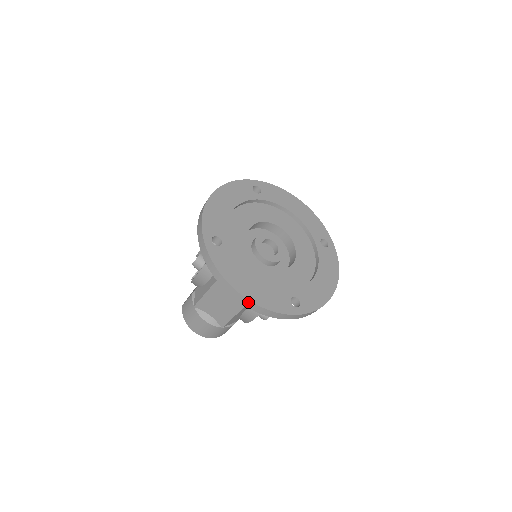
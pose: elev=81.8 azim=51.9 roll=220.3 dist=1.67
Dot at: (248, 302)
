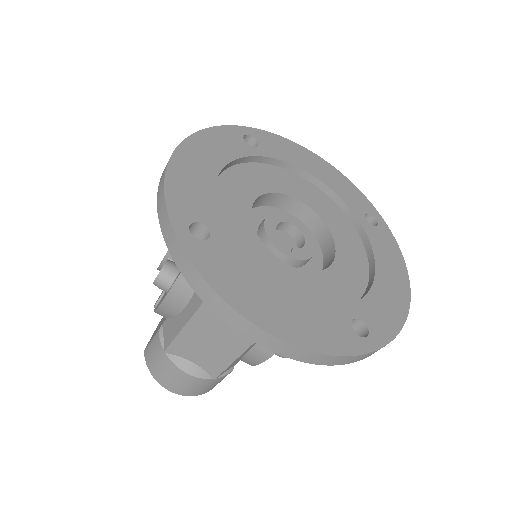
Dot at: (280, 344)
